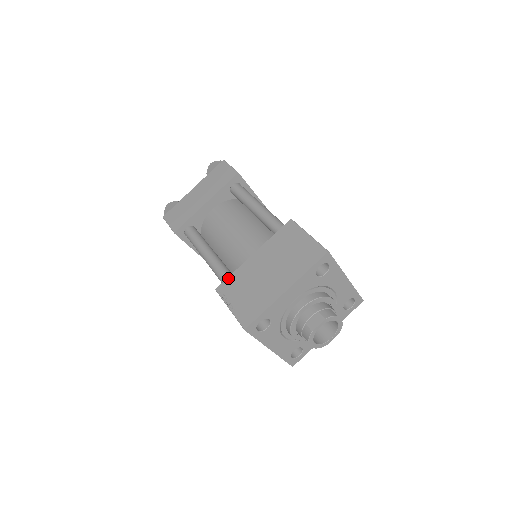
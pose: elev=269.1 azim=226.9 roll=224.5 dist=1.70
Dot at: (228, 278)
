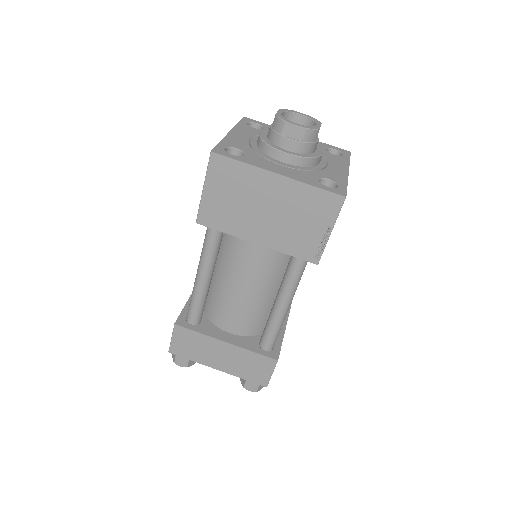
Dot at: occluded
